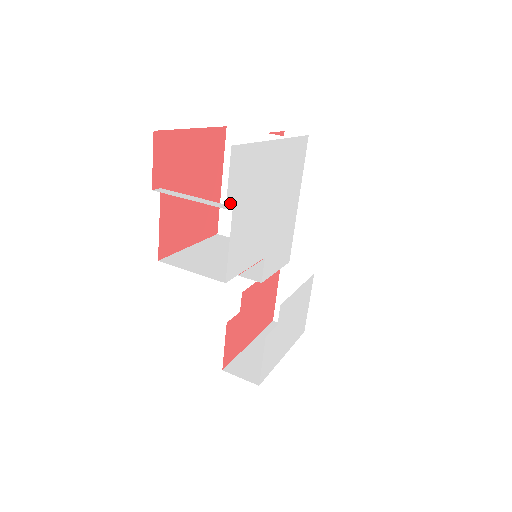
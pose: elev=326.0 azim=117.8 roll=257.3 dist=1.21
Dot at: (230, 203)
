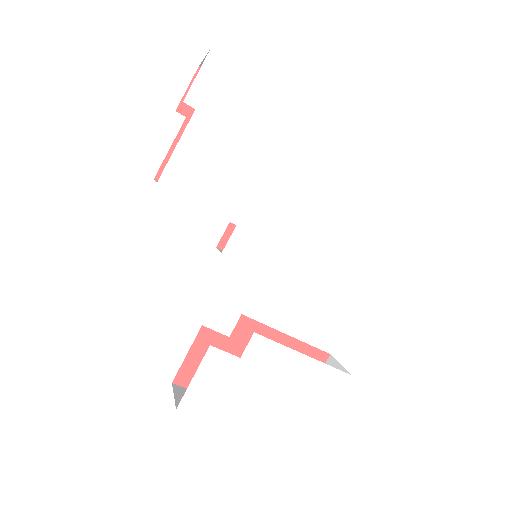
Dot at: (192, 103)
